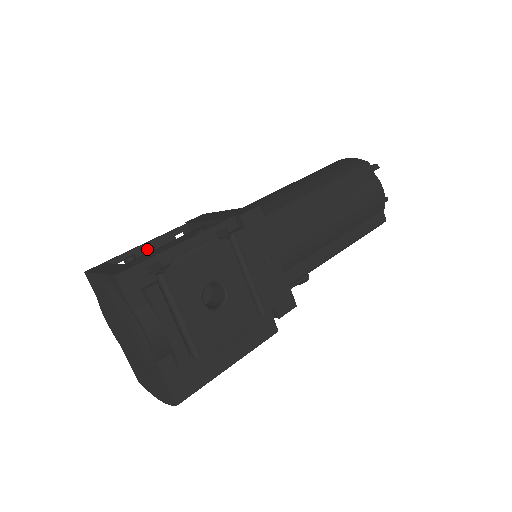
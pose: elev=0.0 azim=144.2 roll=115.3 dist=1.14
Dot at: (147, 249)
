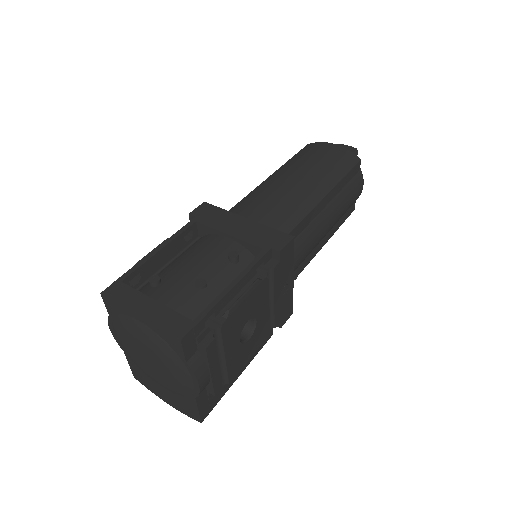
Dot at: (159, 256)
